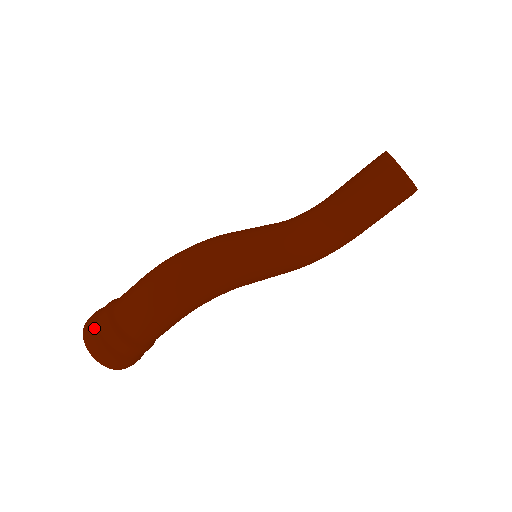
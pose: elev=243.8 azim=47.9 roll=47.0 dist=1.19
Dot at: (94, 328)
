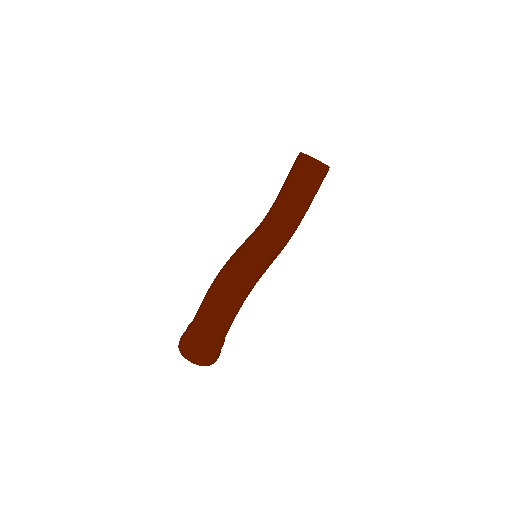
Dot at: (189, 348)
